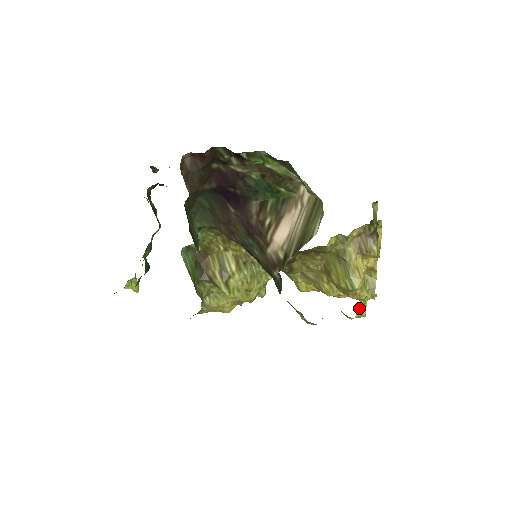
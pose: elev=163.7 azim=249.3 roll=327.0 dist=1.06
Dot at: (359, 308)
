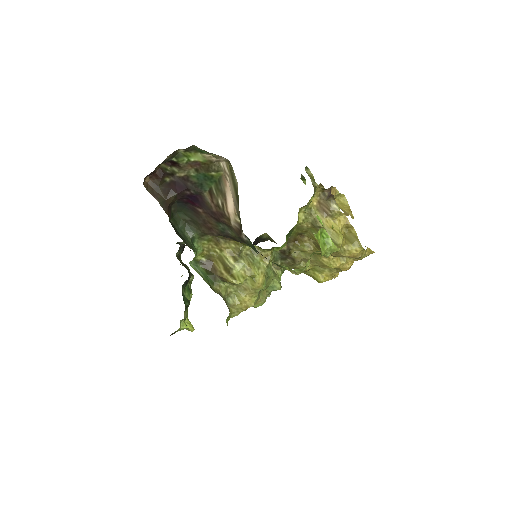
Dot at: (325, 242)
